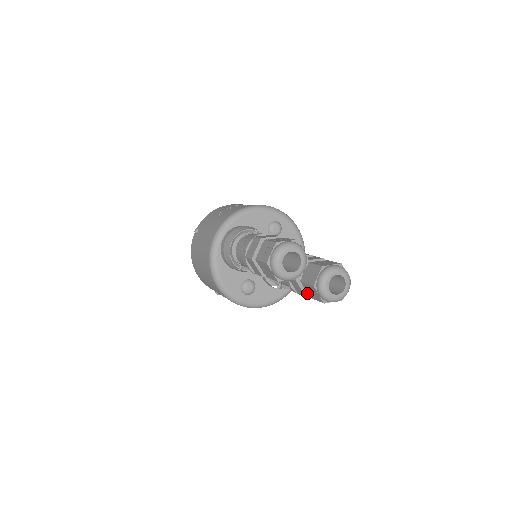
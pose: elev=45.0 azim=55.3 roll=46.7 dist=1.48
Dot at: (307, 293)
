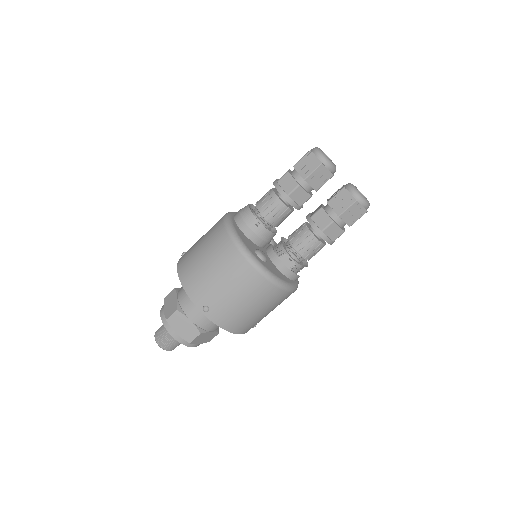
Dot at: (335, 212)
